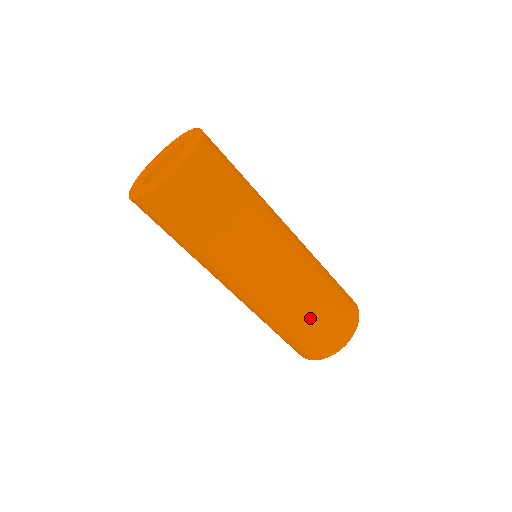
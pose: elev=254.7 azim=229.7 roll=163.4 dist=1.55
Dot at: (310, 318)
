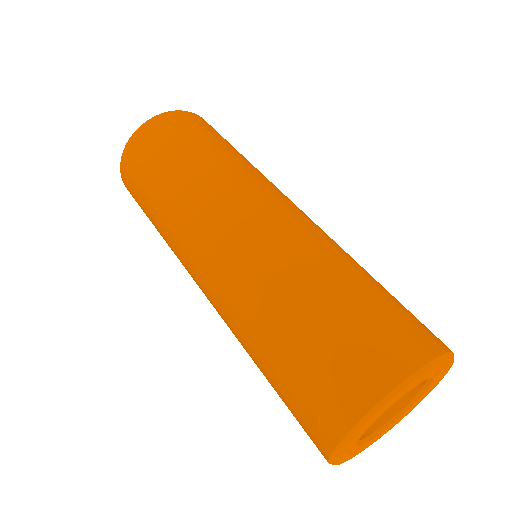
Dot at: (313, 298)
